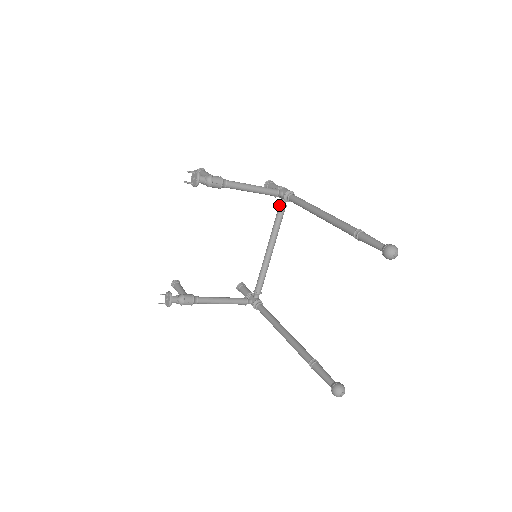
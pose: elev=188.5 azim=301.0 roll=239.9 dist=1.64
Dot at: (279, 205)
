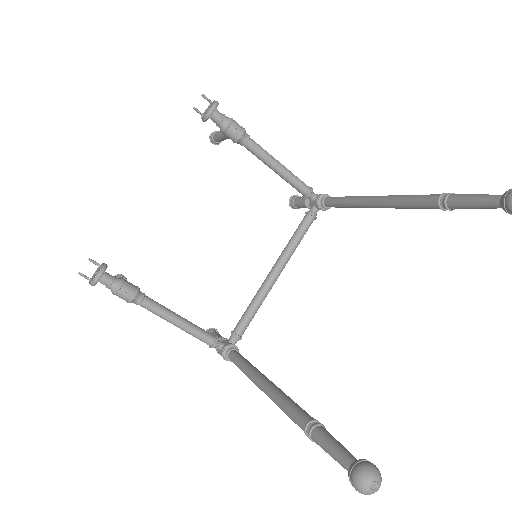
Dot at: (306, 212)
